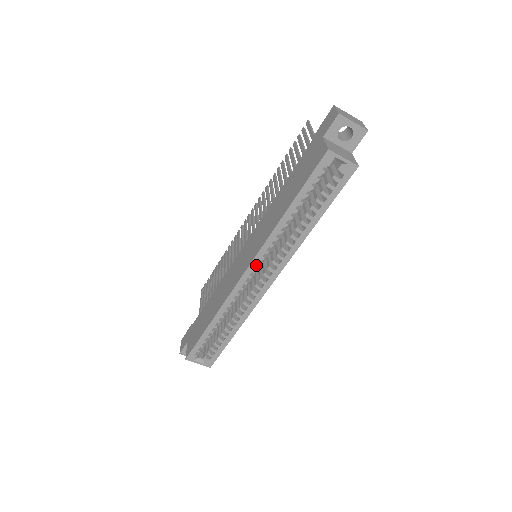
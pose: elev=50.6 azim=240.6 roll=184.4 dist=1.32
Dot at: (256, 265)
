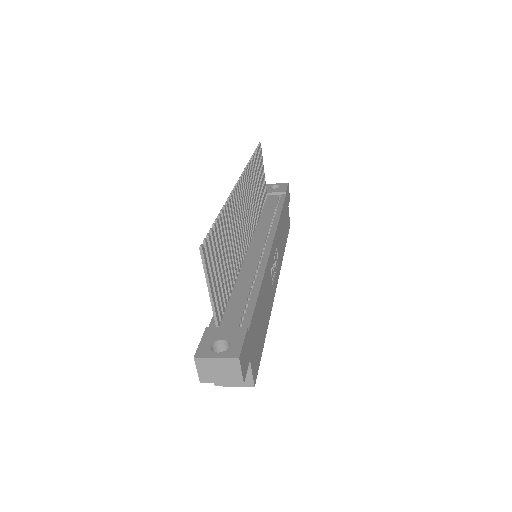
Dot at: occluded
